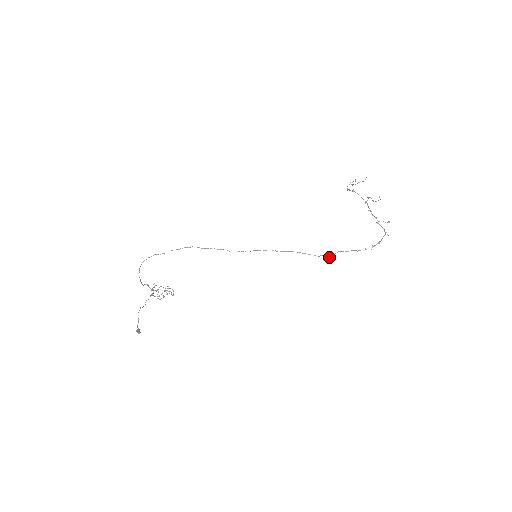
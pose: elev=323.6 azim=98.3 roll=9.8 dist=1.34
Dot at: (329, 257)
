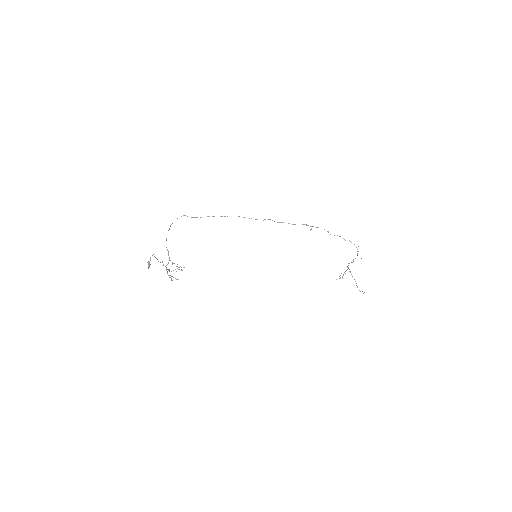
Dot at: (310, 230)
